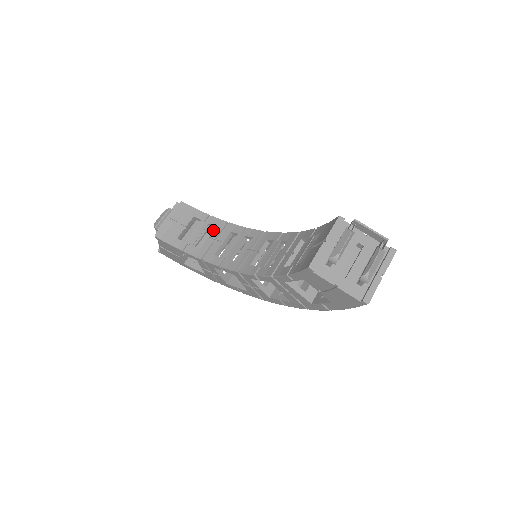
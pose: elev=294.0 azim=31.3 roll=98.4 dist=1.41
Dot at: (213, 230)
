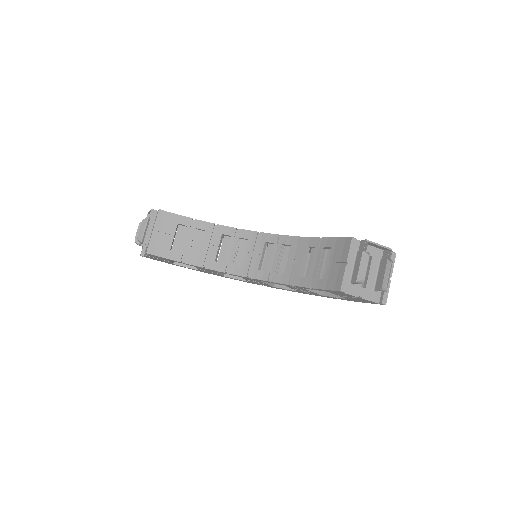
Dot at: occluded
